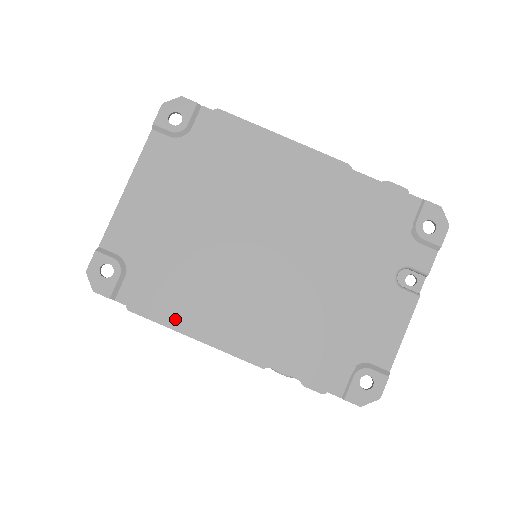
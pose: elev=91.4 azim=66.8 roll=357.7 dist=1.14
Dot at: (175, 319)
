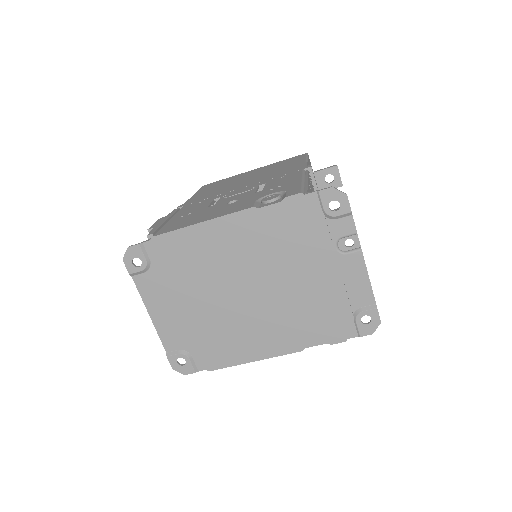
Dot at: (235, 359)
